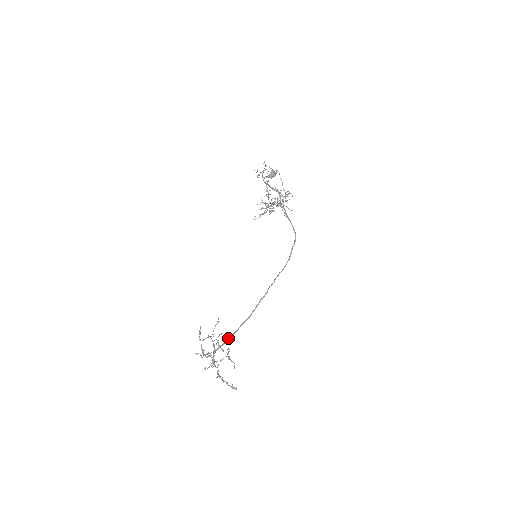
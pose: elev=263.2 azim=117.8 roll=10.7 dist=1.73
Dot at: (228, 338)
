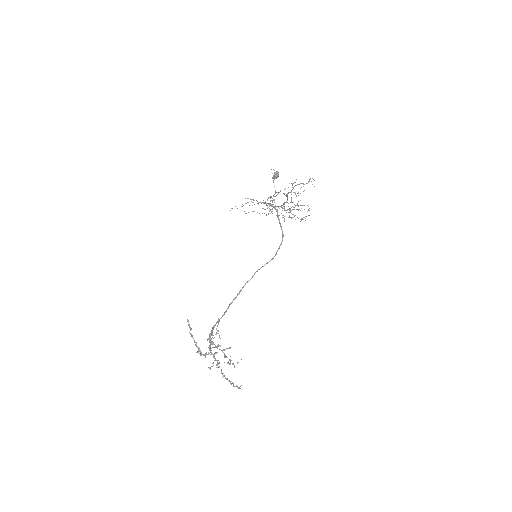
Dot at: (212, 332)
